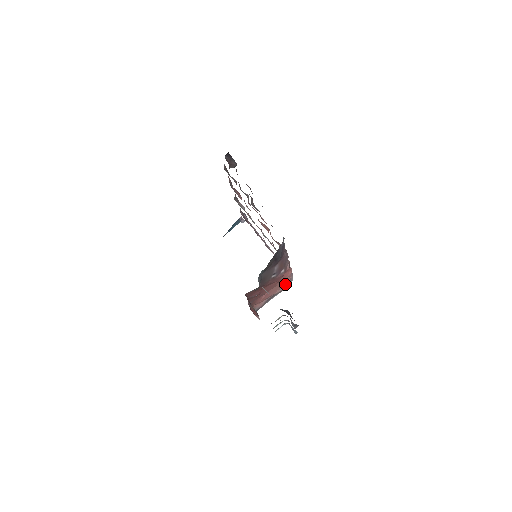
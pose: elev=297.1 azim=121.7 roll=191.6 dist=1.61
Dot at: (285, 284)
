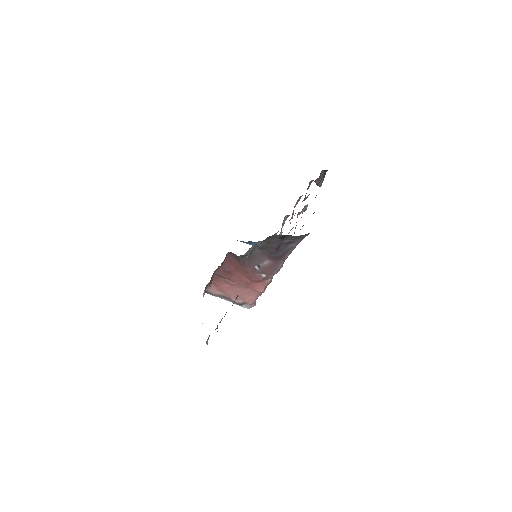
Dot at: (245, 302)
